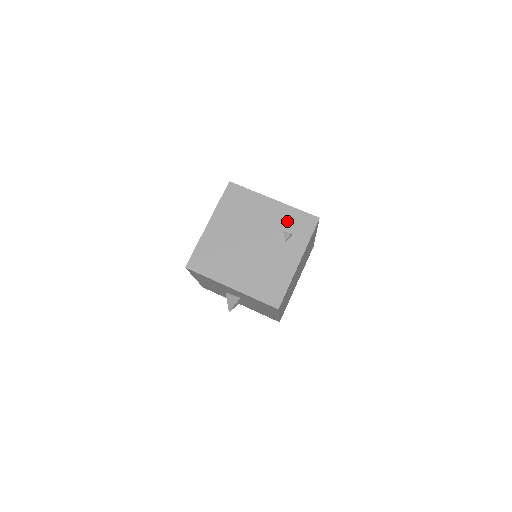
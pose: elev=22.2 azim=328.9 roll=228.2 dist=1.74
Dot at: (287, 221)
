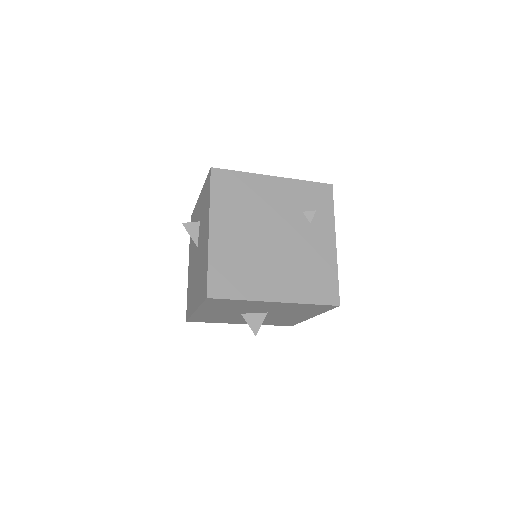
Dot at: (301, 198)
